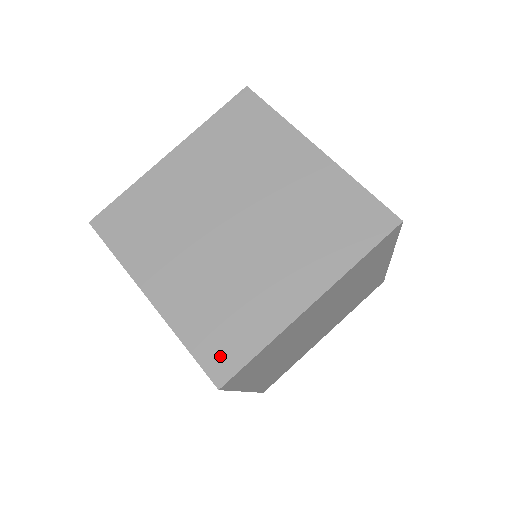
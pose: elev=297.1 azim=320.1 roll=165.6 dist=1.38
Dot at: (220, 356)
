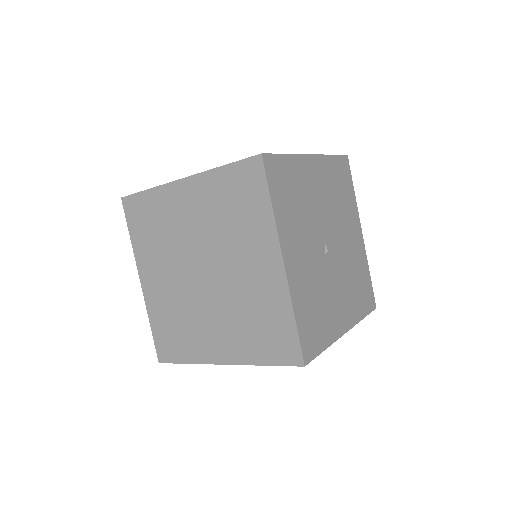
Dot at: (165, 347)
